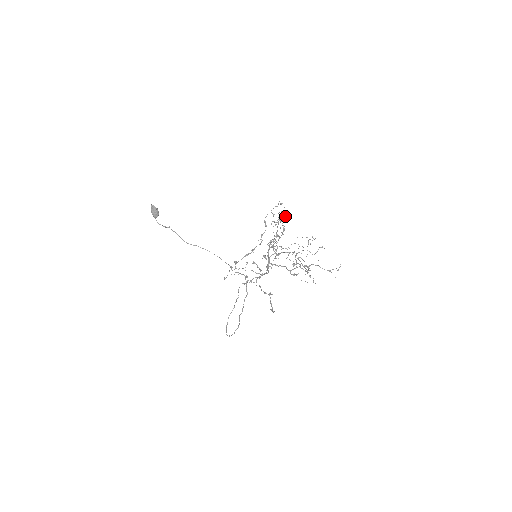
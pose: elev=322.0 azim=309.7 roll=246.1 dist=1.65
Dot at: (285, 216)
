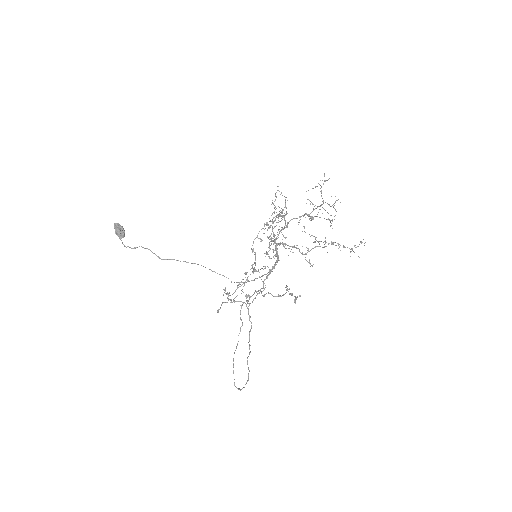
Dot at: (278, 217)
